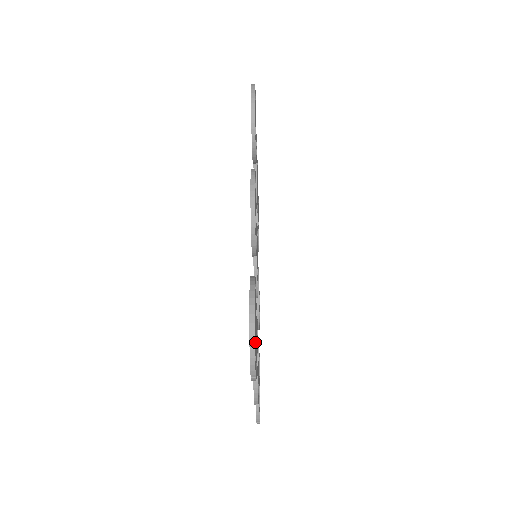
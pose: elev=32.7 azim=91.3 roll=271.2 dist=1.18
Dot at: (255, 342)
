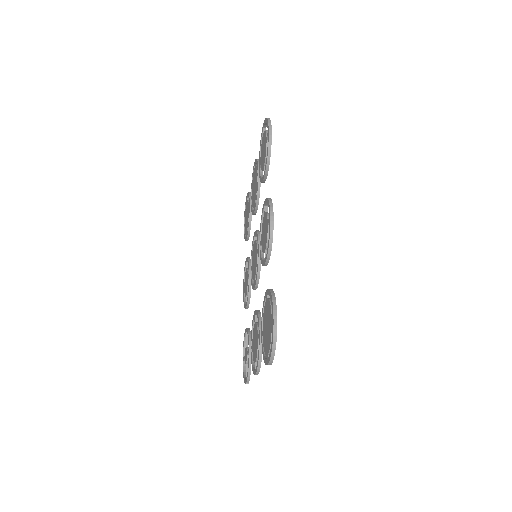
Dot at: occluded
